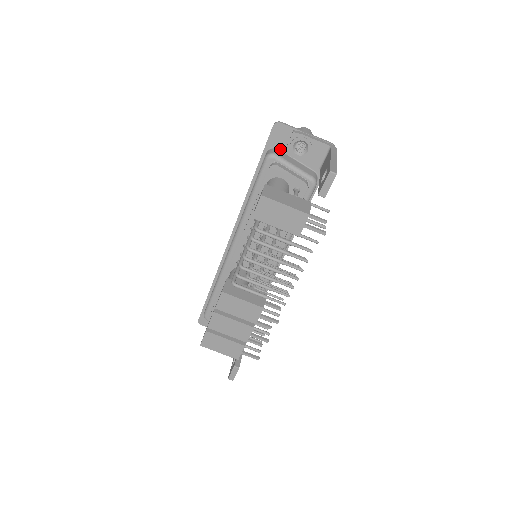
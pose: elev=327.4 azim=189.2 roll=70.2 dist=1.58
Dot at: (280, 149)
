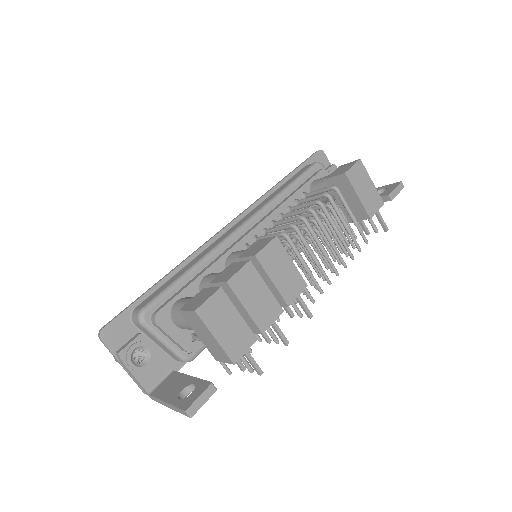
Dot at: occluded
